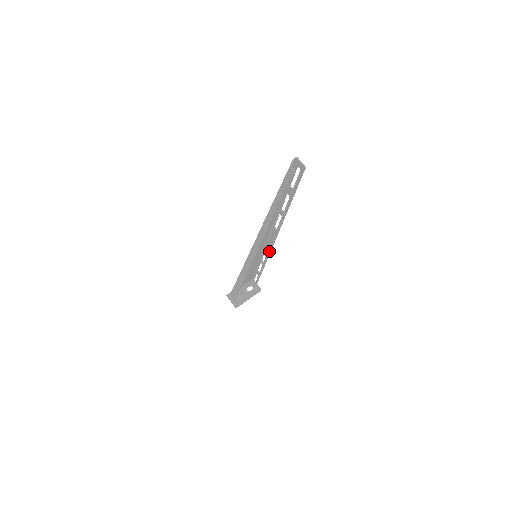
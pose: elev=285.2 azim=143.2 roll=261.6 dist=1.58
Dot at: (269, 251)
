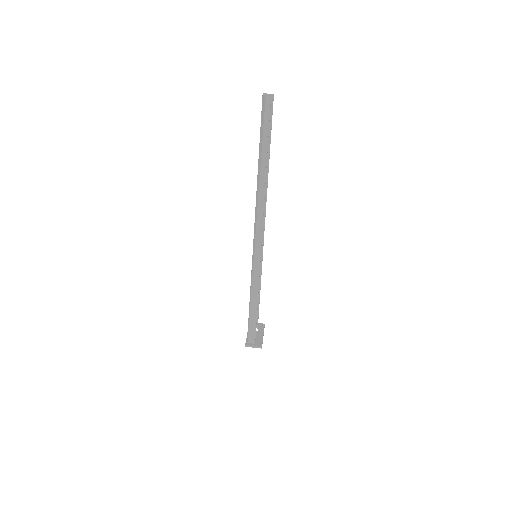
Dot at: (262, 244)
